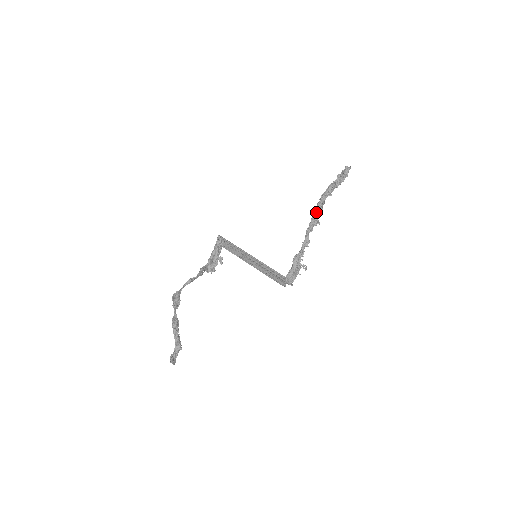
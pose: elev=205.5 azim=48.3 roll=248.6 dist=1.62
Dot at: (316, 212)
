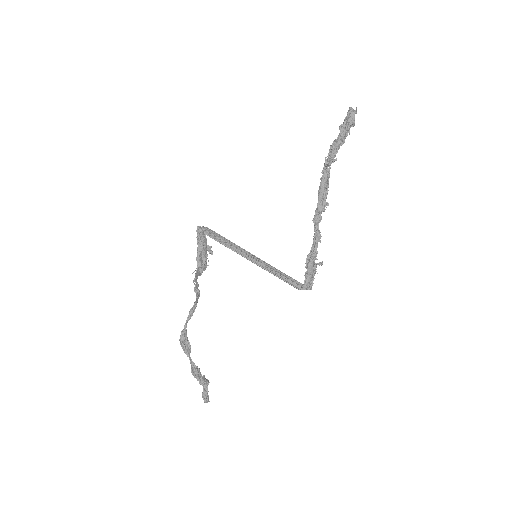
Dot at: (321, 195)
